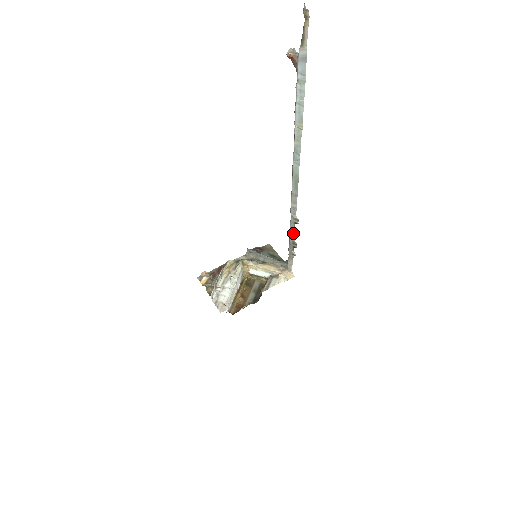
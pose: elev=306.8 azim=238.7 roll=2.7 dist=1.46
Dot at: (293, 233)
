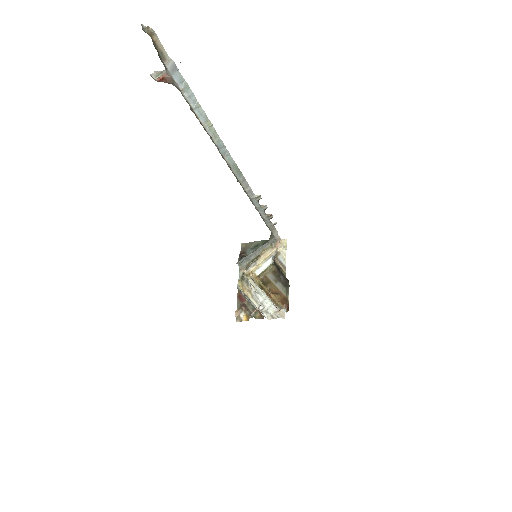
Dot at: (262, 210)
